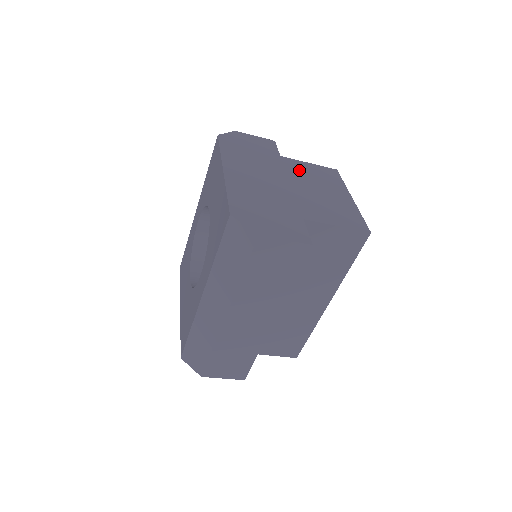
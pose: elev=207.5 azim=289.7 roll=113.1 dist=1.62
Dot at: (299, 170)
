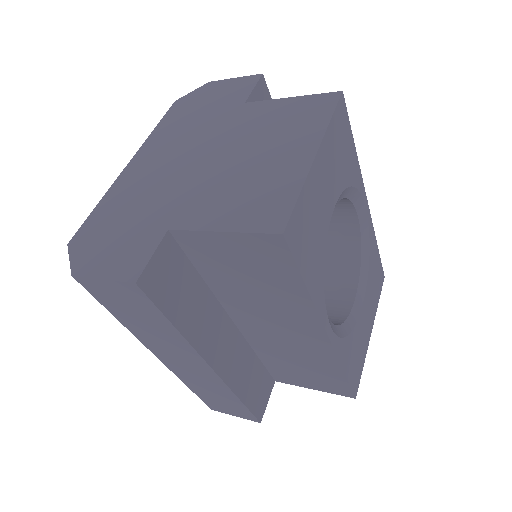
Dot at: (254, 122)
